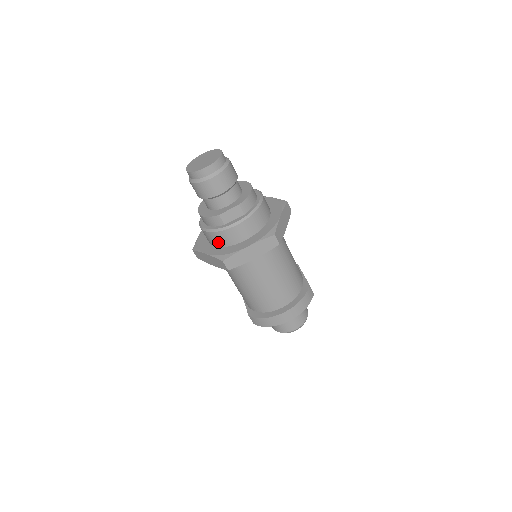
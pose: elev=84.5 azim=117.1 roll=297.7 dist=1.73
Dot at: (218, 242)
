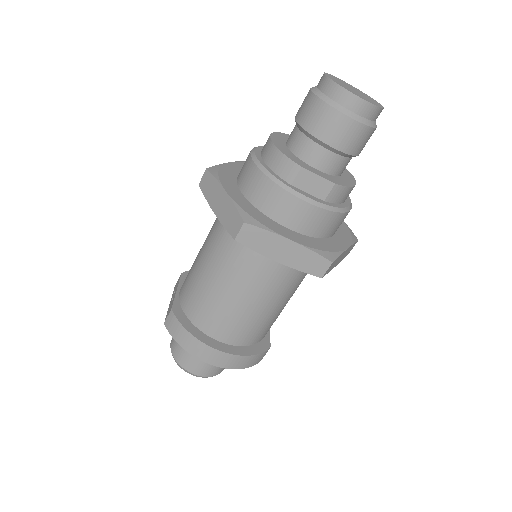
Dot at: (257, 195)
